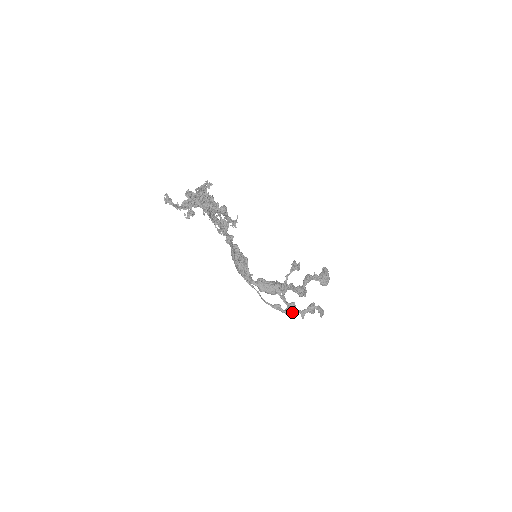
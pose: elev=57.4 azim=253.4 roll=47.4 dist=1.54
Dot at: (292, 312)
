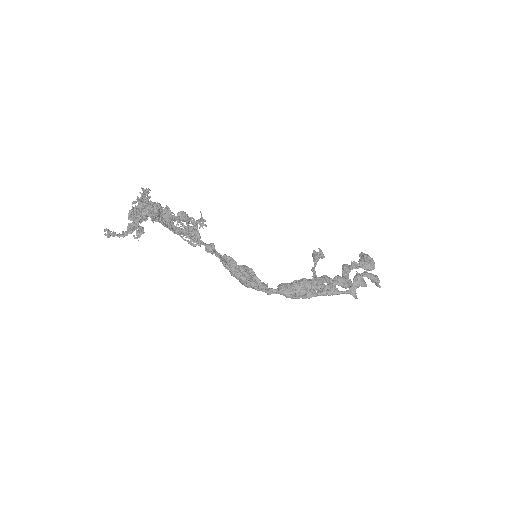
Dot at: (331, 288)
